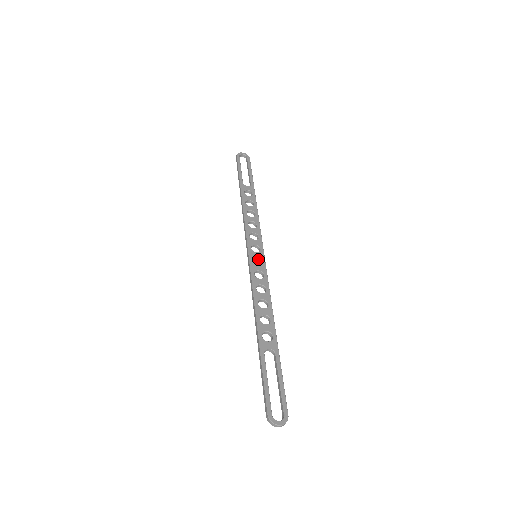
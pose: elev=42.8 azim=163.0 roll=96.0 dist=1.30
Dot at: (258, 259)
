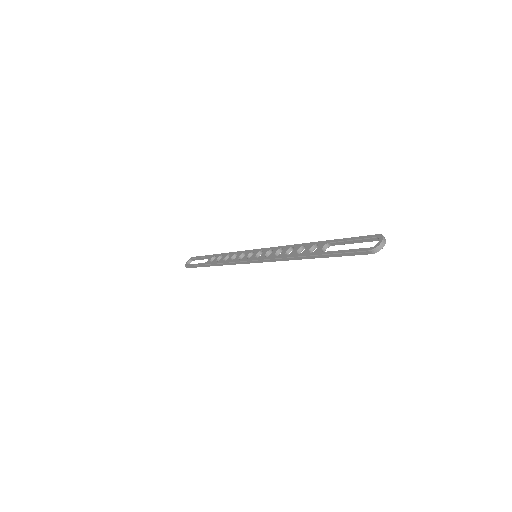
Dot at: (259, 254)
